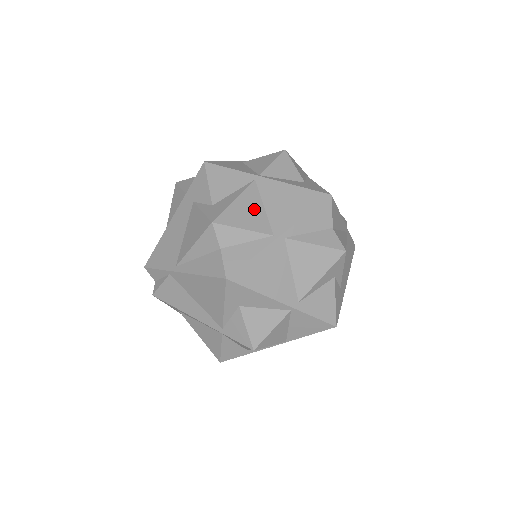
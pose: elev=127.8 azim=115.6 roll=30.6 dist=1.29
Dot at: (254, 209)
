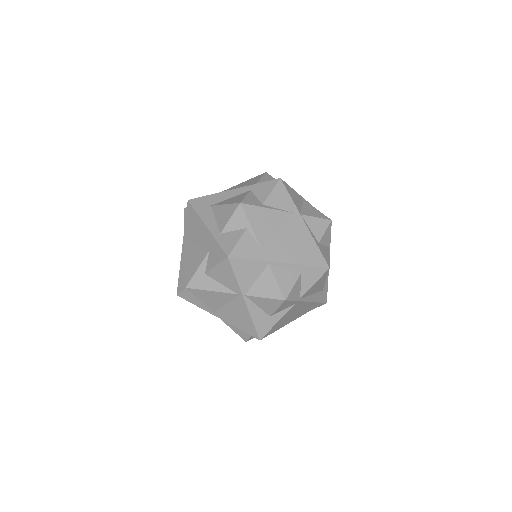
Dot at: (218, 301)
